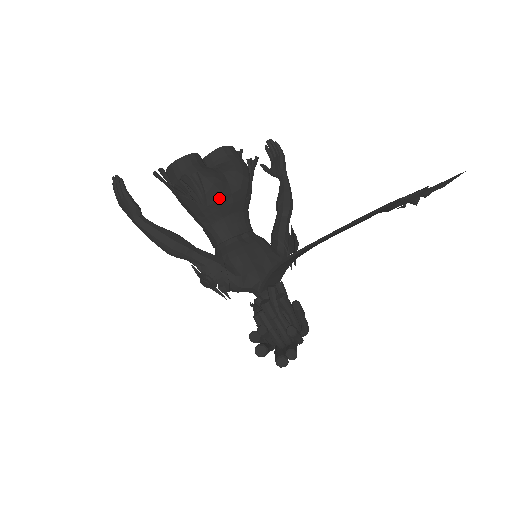
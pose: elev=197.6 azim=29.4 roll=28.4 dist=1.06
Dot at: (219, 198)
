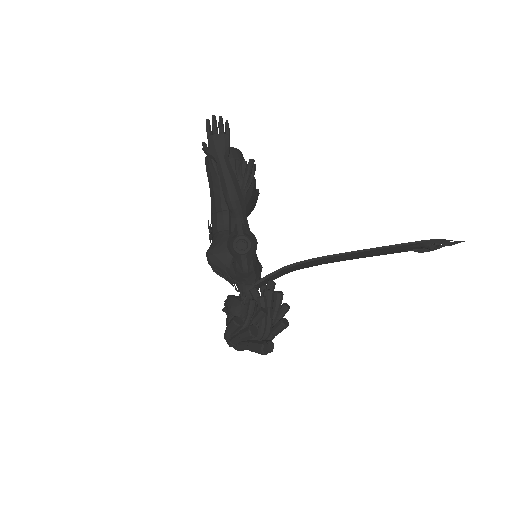
Dot at: (253, 196)
